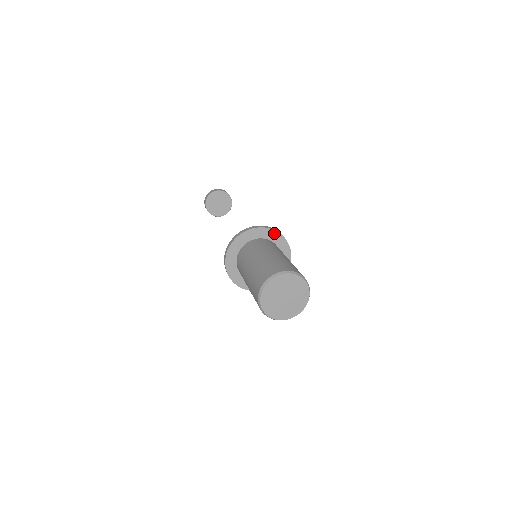
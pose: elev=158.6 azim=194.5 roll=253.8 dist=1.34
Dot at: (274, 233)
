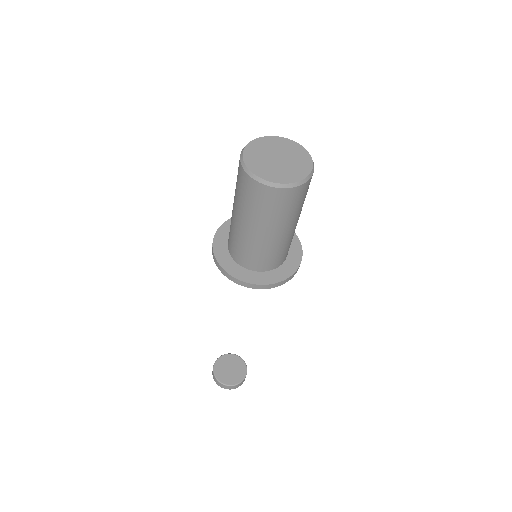
Dot at: occluded
